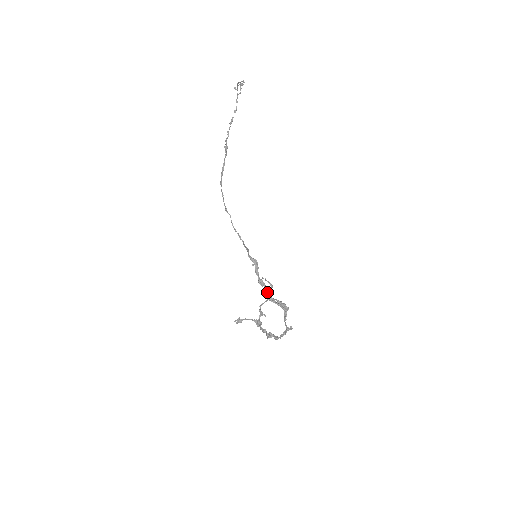
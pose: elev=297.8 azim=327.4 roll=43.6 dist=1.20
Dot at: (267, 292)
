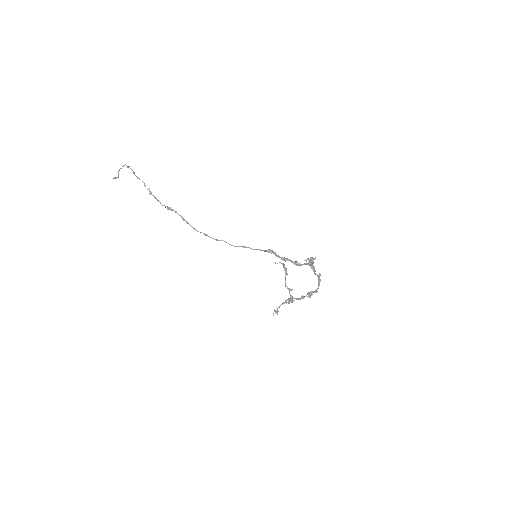
Dot at: (294, 262)
